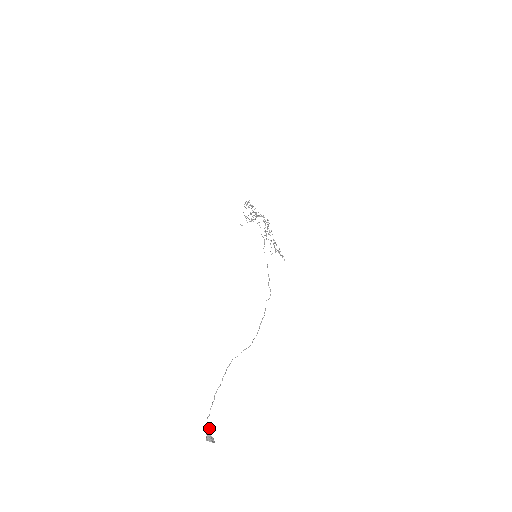
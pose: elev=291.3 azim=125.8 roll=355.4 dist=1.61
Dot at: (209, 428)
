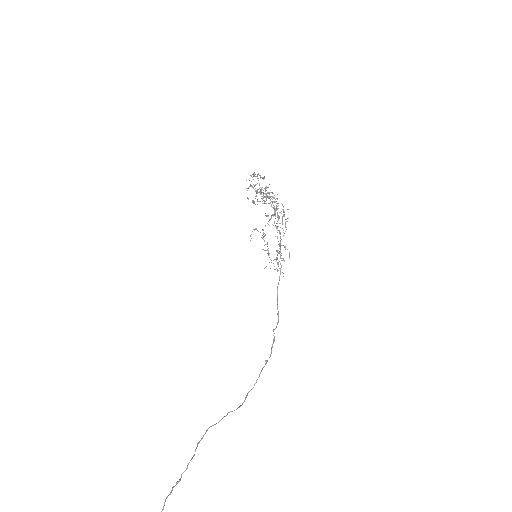
Dot at: out of frame
